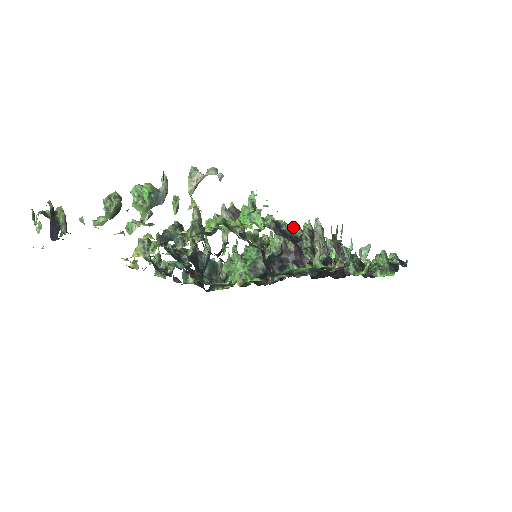
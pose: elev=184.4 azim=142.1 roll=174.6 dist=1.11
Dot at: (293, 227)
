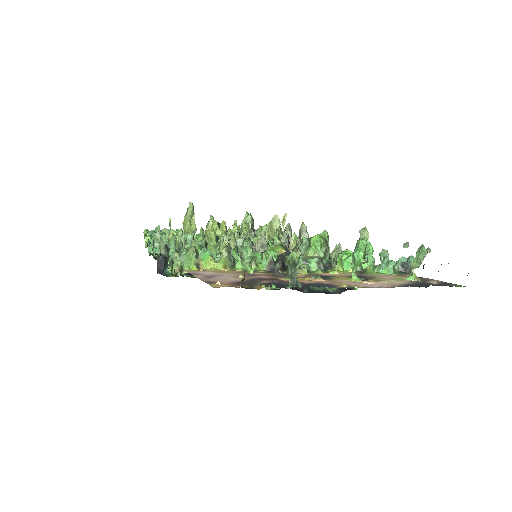
Dot at: occluded
